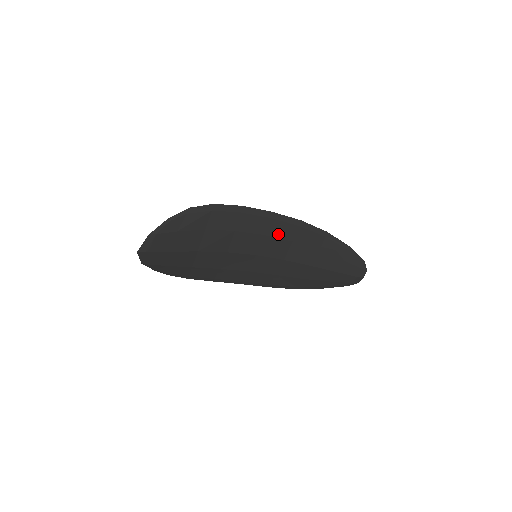
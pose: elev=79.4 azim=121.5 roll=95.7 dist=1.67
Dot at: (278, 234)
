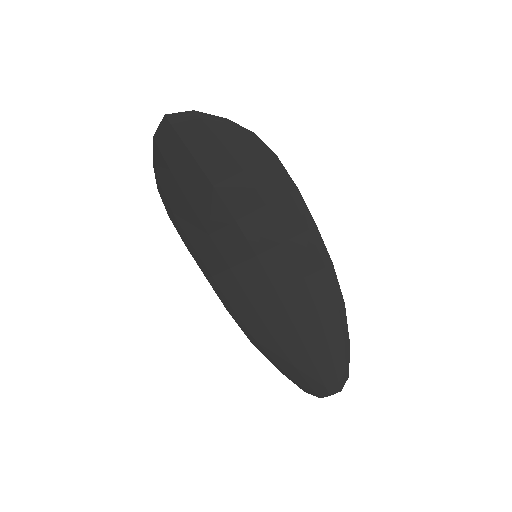
Dot at: (299, 254)
